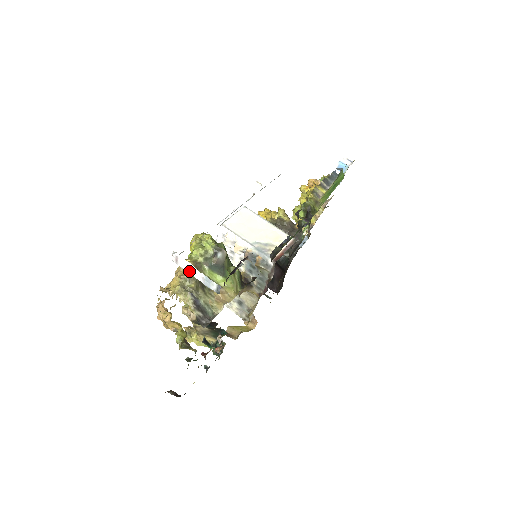
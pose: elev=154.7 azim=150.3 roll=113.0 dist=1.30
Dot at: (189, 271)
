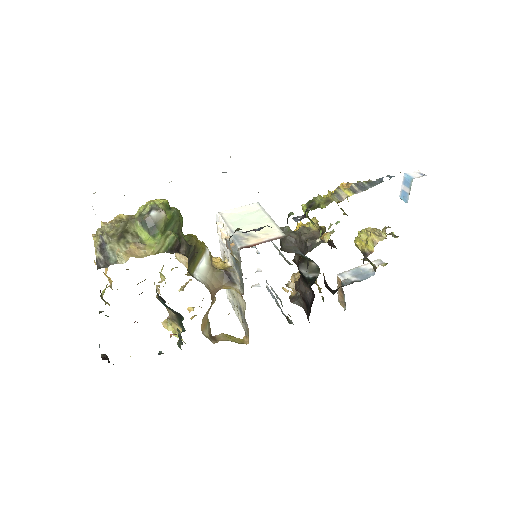
Dot at: occluded
